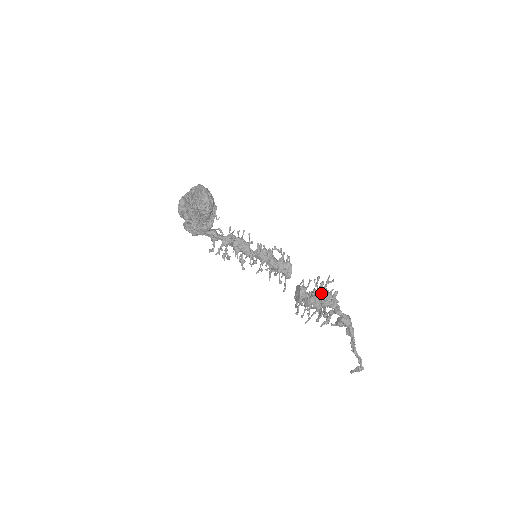
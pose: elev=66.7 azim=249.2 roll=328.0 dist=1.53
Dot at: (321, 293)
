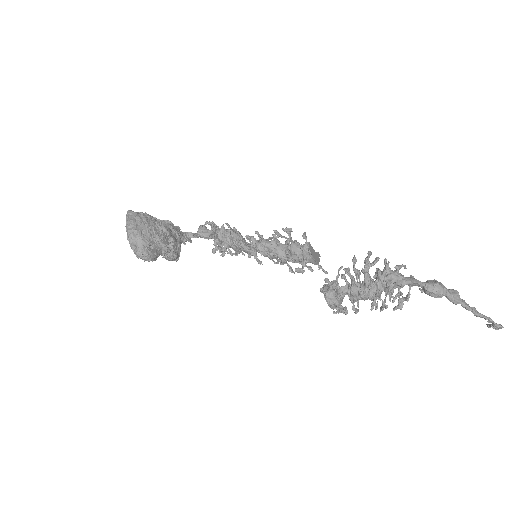
Dot at: (358, 294)
